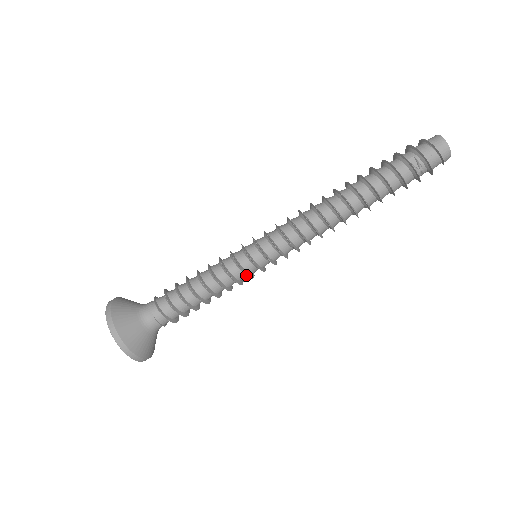
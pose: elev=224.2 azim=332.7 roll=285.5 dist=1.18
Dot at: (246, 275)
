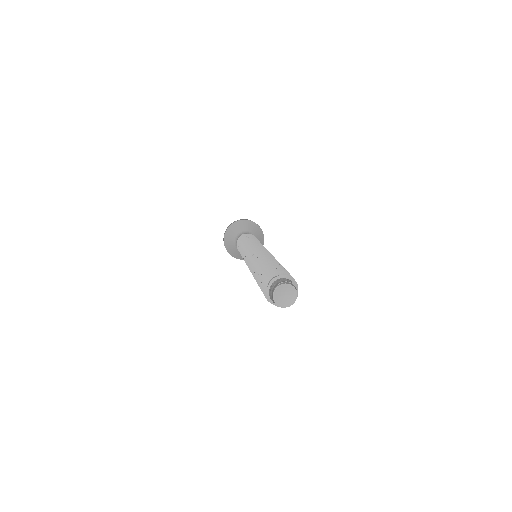
Dot at: occluded
